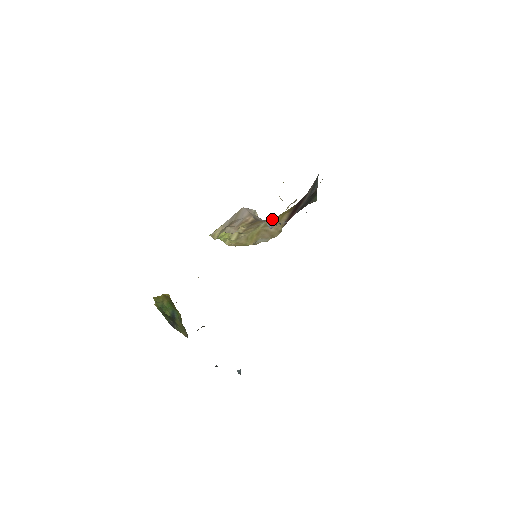
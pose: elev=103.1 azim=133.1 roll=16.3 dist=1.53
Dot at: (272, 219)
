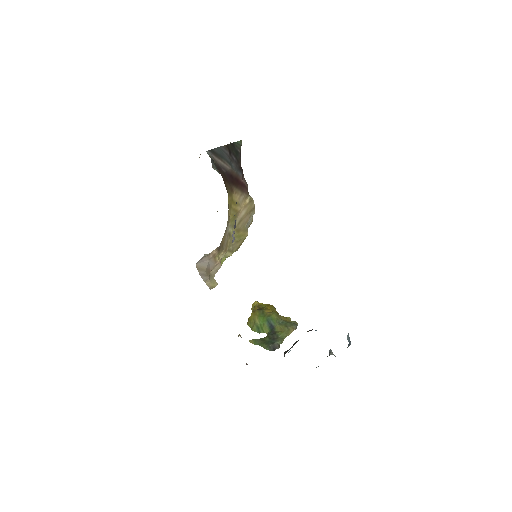
Dot at: (229, 219)
